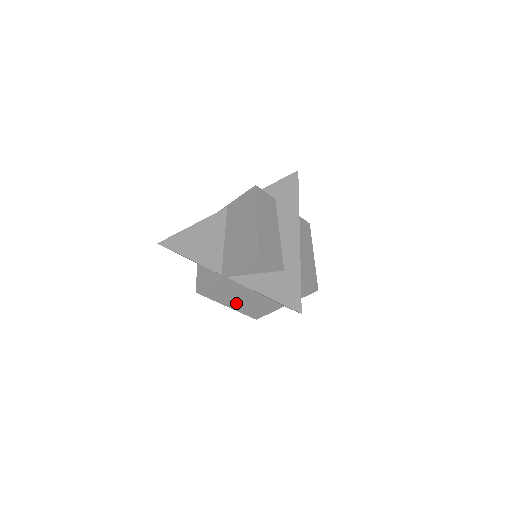
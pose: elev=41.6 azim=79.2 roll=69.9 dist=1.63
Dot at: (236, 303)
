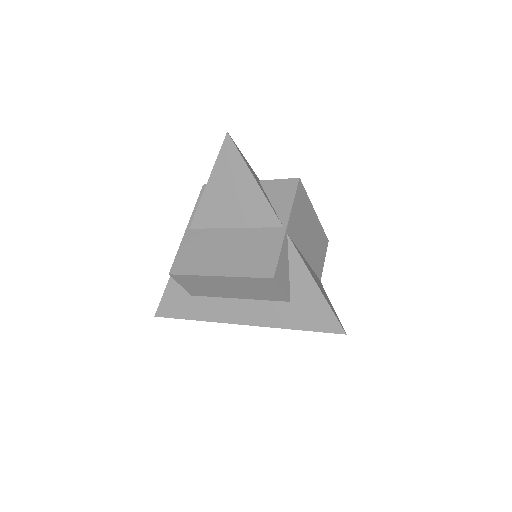
Dot at: (224, 263)
